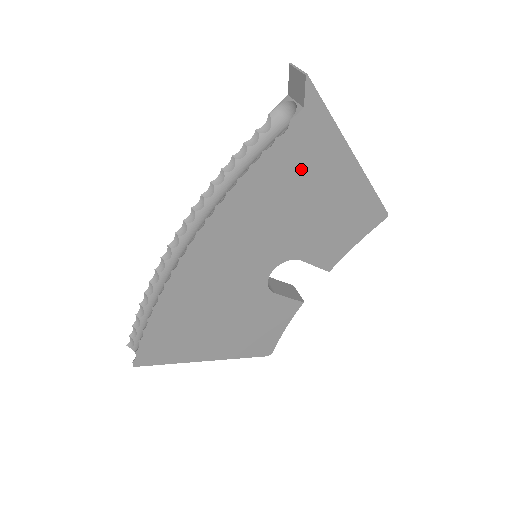
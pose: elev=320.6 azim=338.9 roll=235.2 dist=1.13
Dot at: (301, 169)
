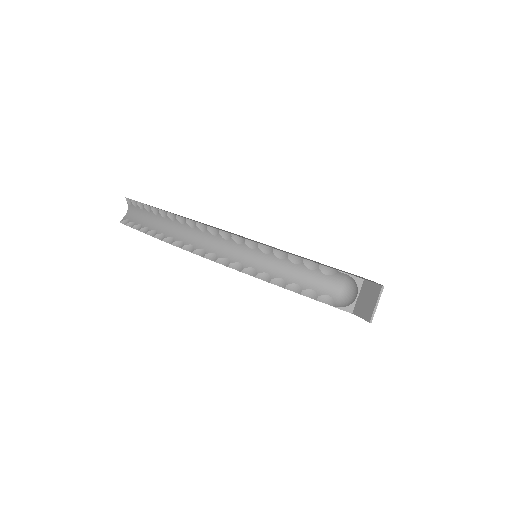
Dot at: occluded
